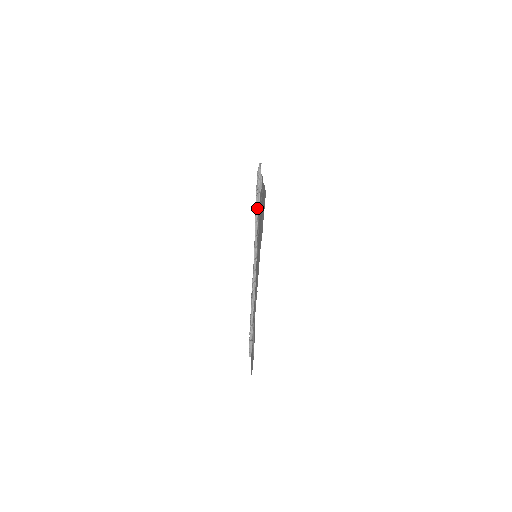
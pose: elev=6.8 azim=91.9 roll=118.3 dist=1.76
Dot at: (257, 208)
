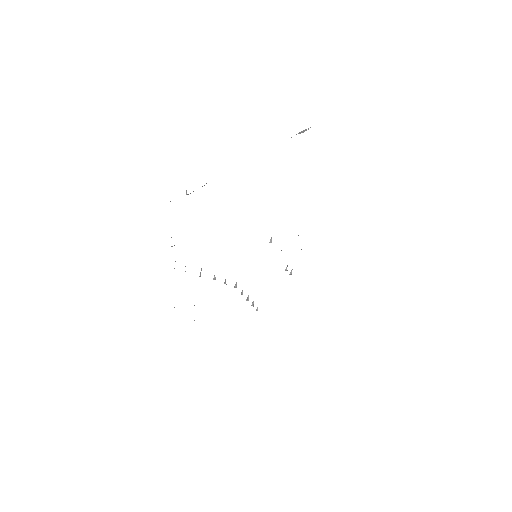
Dot at: (215, 279)
